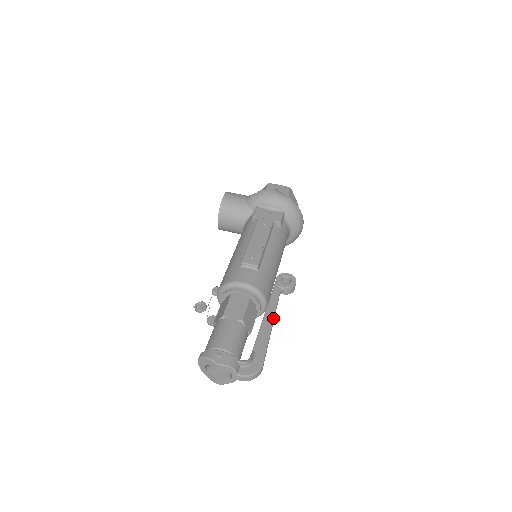
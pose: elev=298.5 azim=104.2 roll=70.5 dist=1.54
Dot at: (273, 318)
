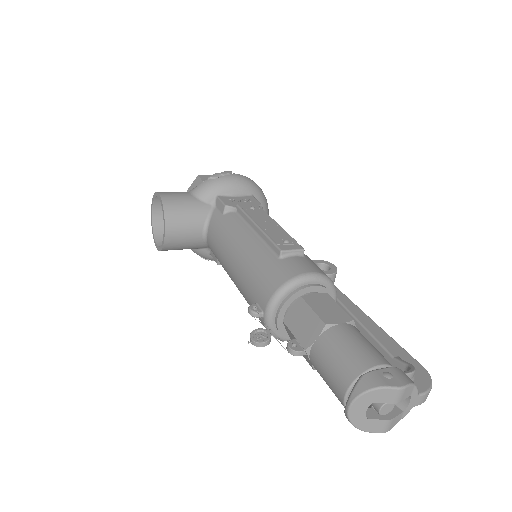
Dot at: (362, 311)
